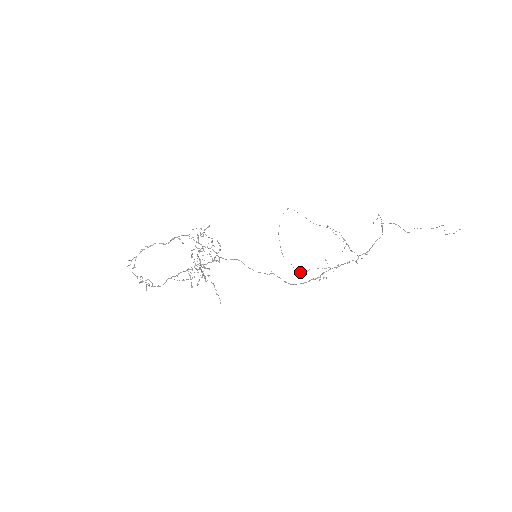
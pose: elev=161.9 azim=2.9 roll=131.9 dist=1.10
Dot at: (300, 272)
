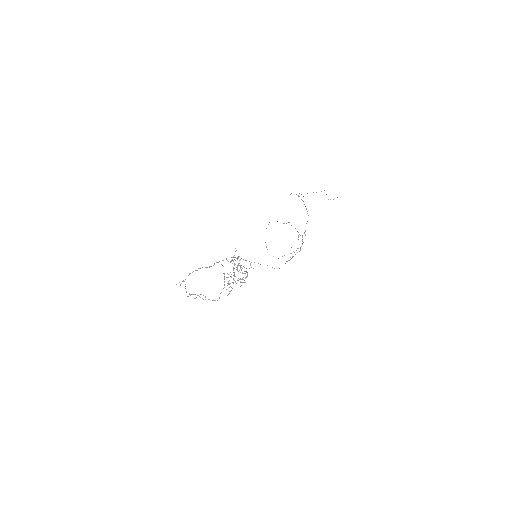
Dot at: (278, 258)
